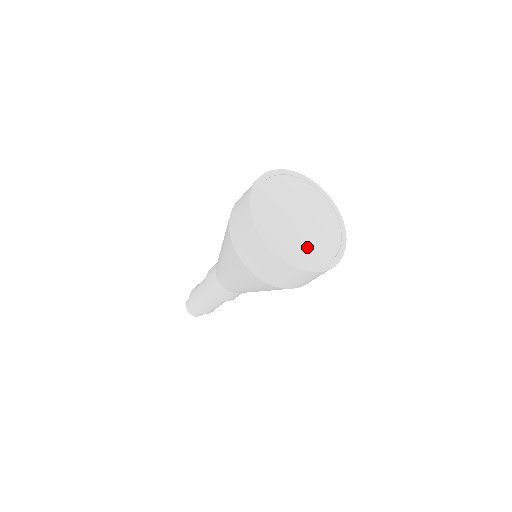
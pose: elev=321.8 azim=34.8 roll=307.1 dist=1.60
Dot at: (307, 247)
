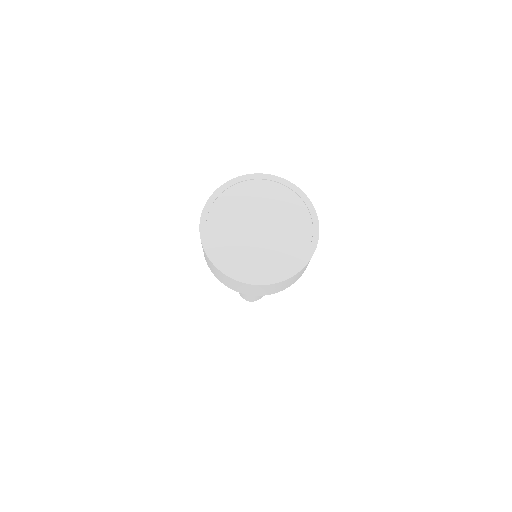
Dot at: (265, 257)
